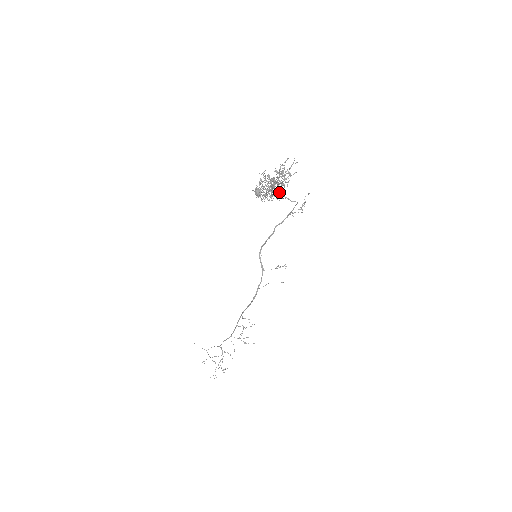
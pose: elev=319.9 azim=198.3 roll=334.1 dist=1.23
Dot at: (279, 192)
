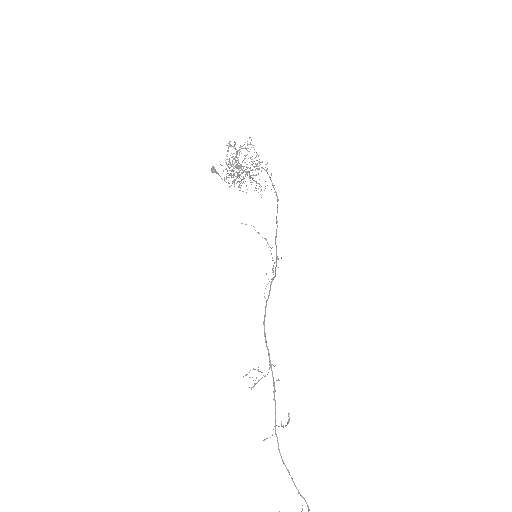
Dot at: (248, 172)
